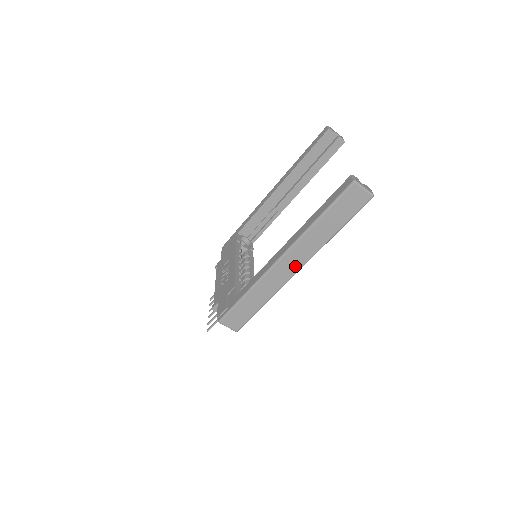
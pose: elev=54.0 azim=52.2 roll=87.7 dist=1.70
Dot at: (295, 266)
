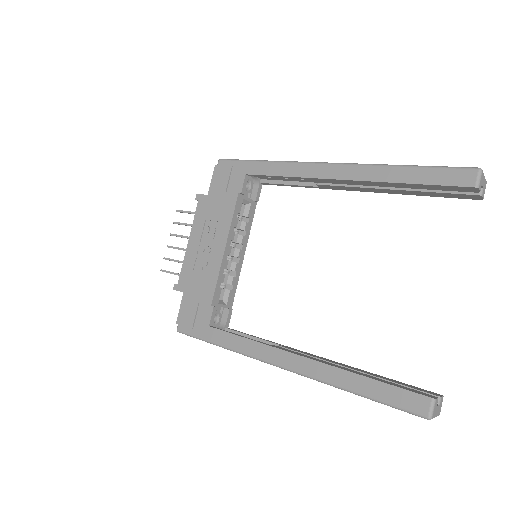
Dot at: occluded
